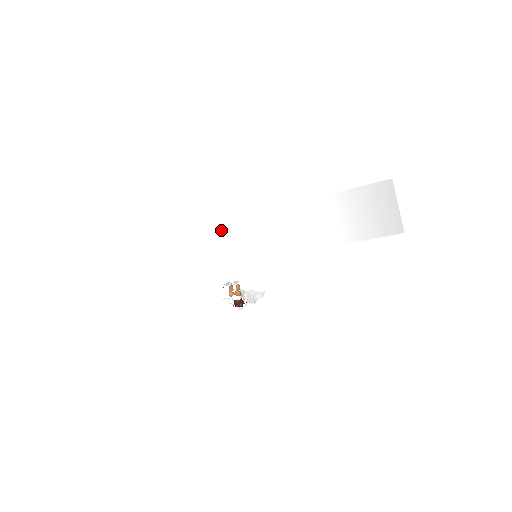
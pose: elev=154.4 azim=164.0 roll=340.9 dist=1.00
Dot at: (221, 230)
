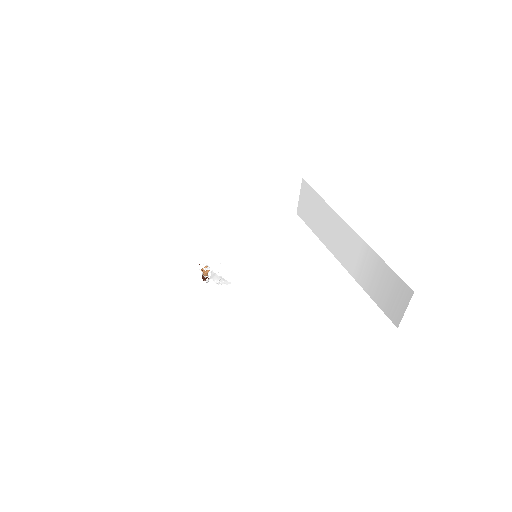
Dot at: (312, 196)
